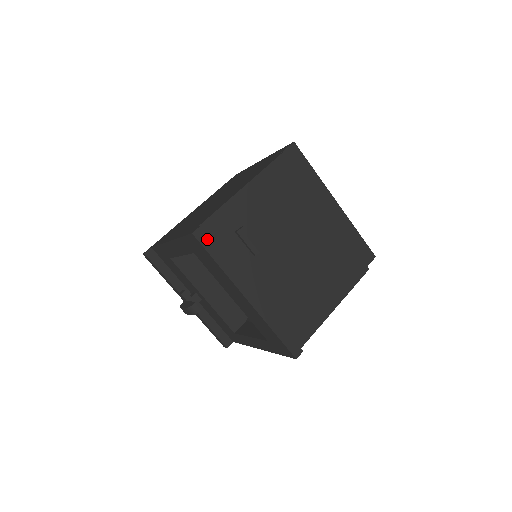
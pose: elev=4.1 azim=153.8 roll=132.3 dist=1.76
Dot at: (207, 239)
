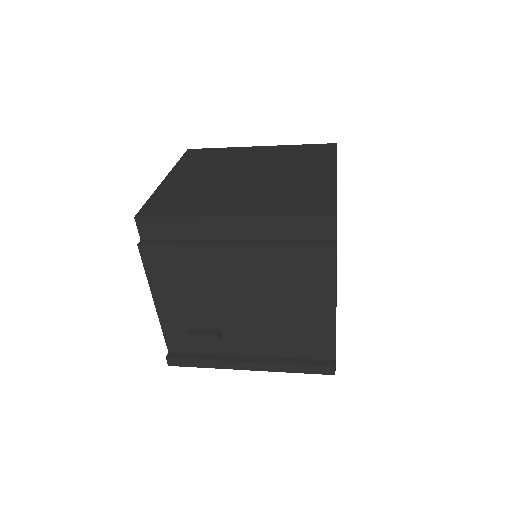
Dot at: (179, 361)
